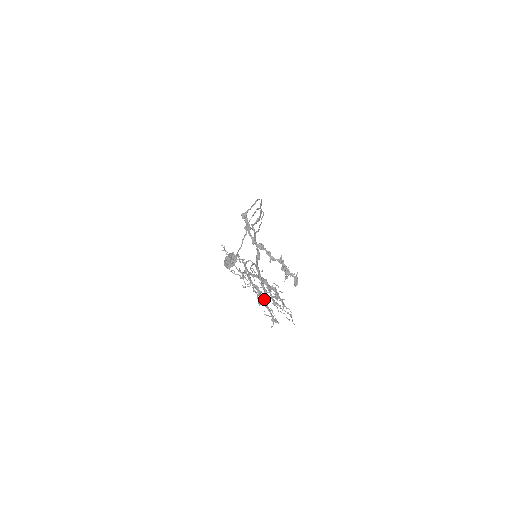
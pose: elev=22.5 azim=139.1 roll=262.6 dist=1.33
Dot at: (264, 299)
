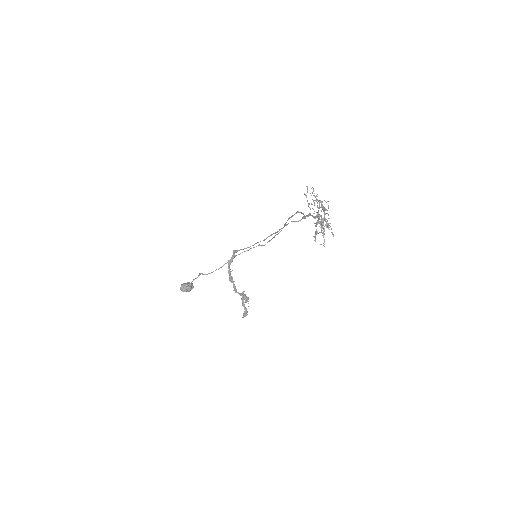
Dot at: (327, 213)
